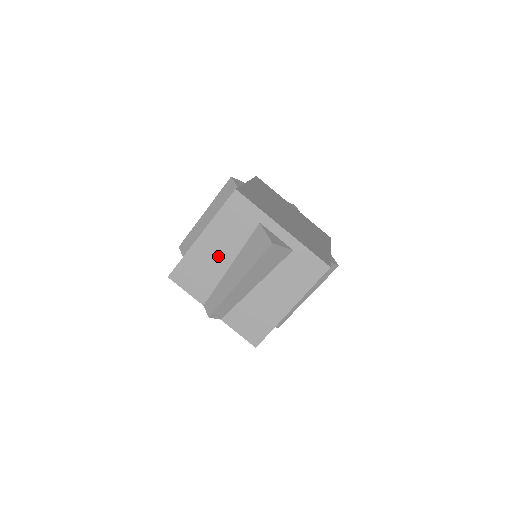
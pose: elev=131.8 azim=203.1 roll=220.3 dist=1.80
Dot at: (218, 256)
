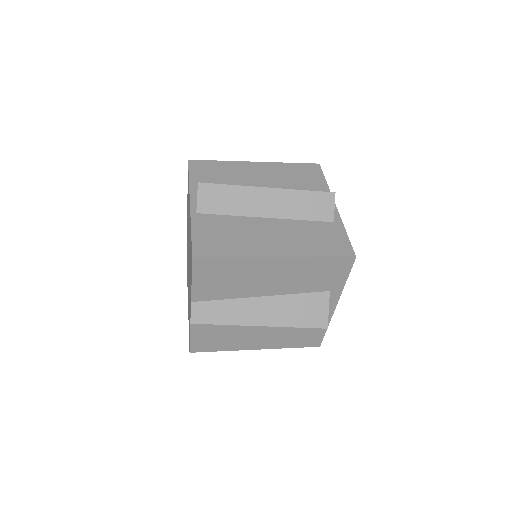
Dot at: (264, 283)
